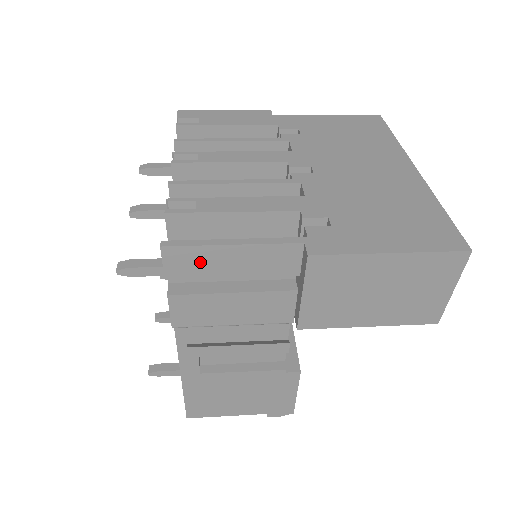
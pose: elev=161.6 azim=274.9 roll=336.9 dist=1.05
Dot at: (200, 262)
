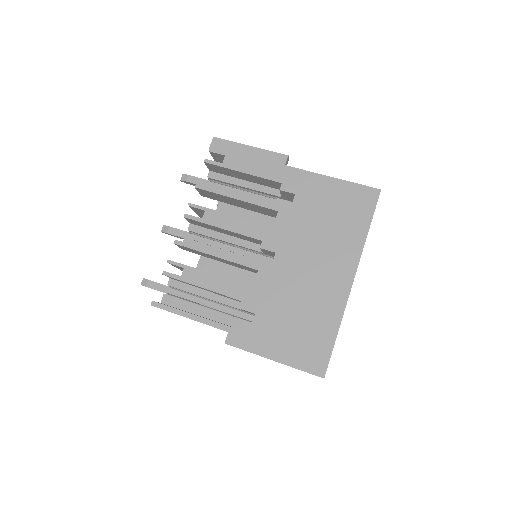
Dot at: occluded
